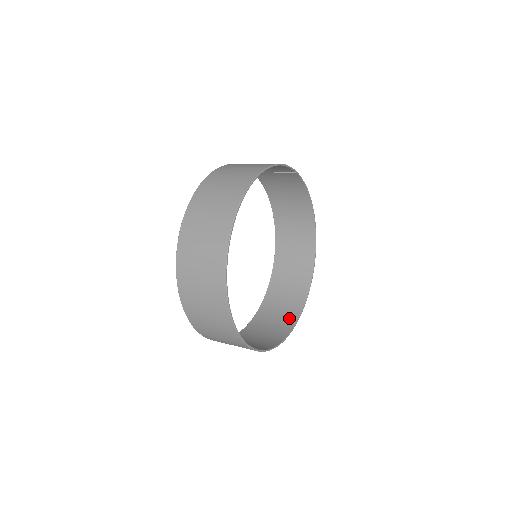
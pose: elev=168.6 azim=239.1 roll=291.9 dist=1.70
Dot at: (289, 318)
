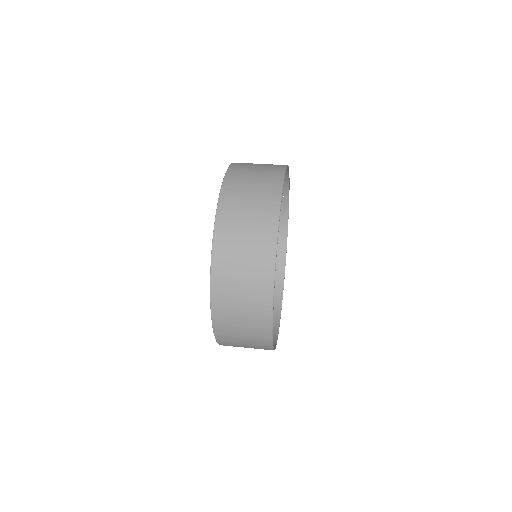
Dot at: occluded
